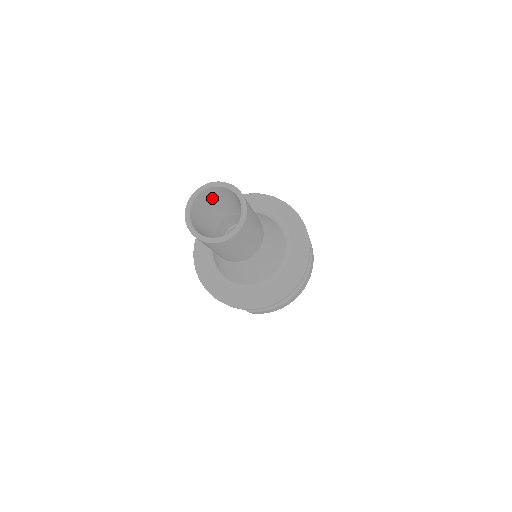
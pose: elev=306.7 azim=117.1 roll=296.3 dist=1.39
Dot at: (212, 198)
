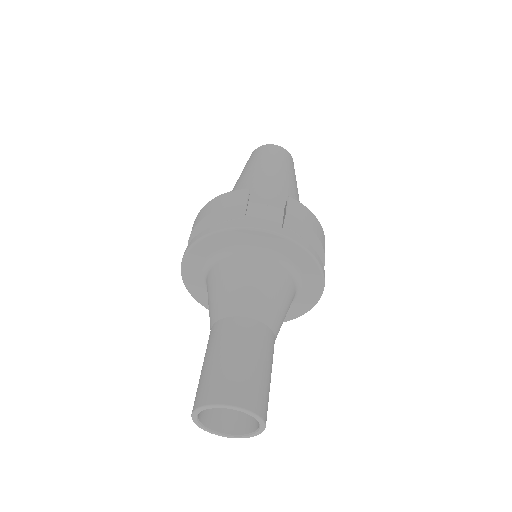
Dot at: occluded
